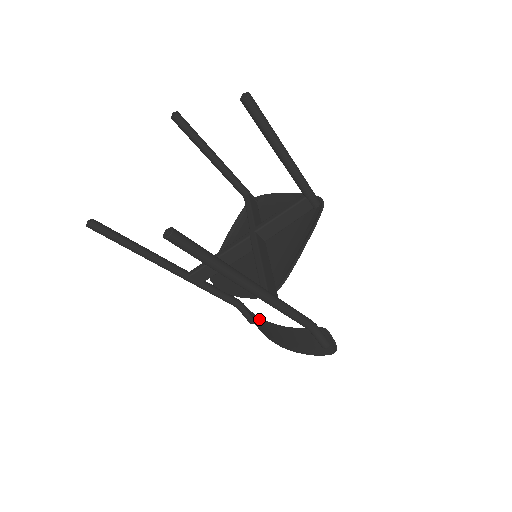
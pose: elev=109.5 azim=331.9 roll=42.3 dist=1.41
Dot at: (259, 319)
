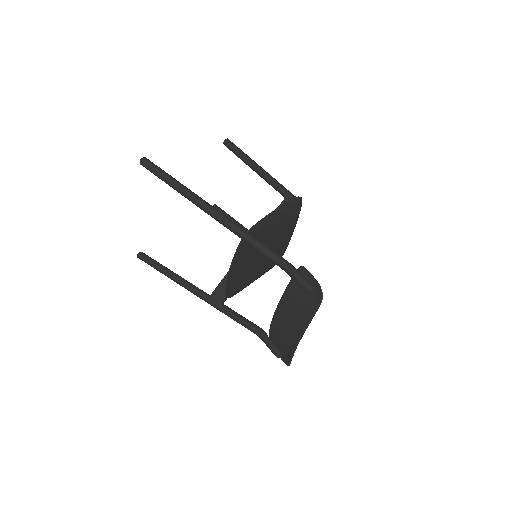
Dot at: (271, 326)
